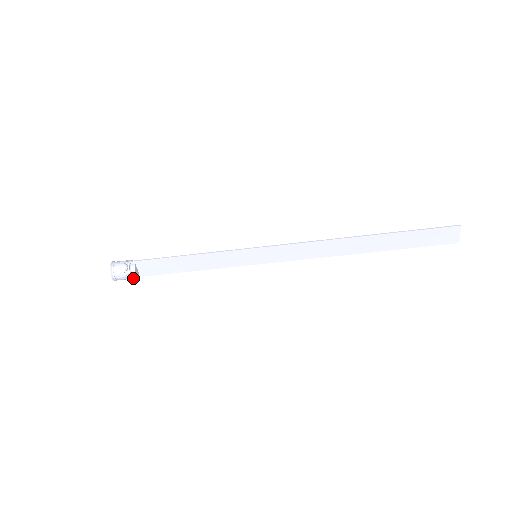
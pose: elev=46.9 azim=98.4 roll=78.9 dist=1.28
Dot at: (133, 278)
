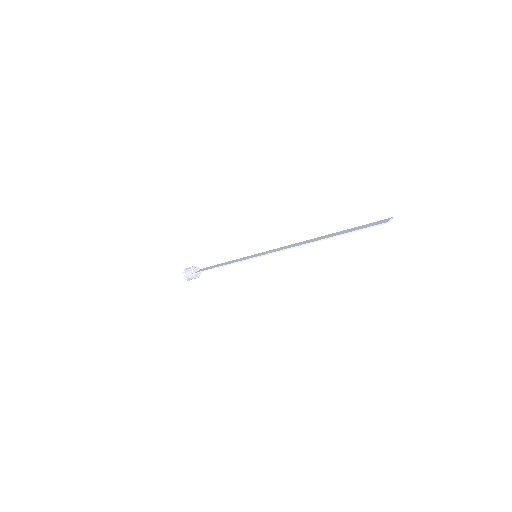
Dot at: (200, 274)
